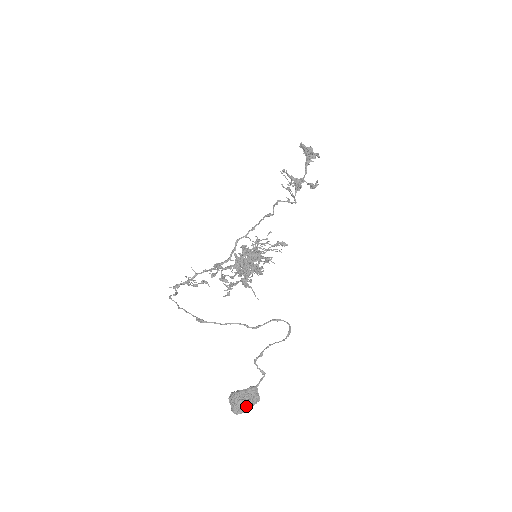
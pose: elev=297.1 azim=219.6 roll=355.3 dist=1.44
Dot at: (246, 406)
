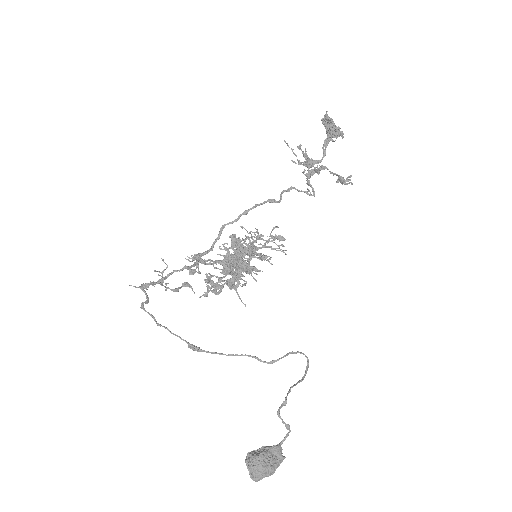
Dot at: (271, 472)
